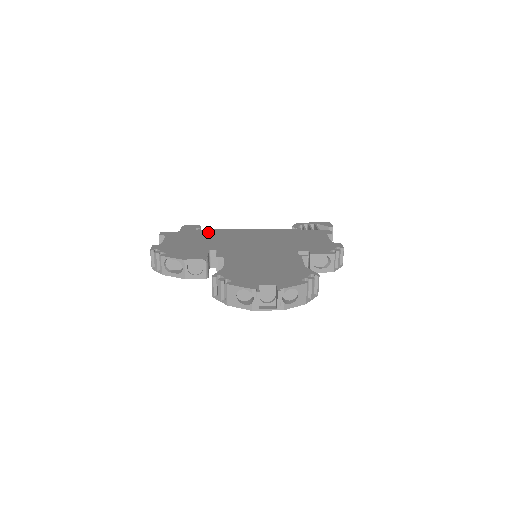
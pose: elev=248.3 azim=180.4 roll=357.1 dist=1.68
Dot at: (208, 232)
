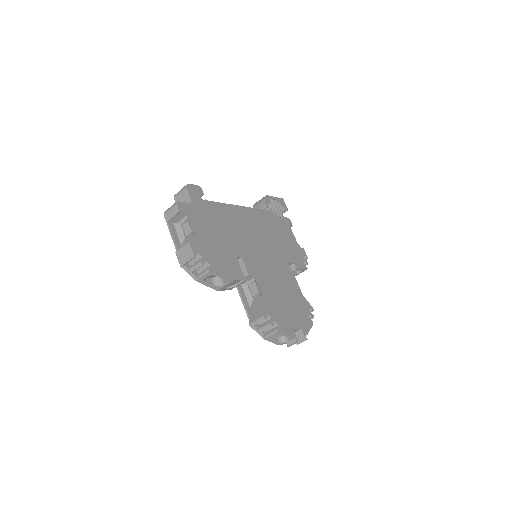
Dot at: (216, 210)
